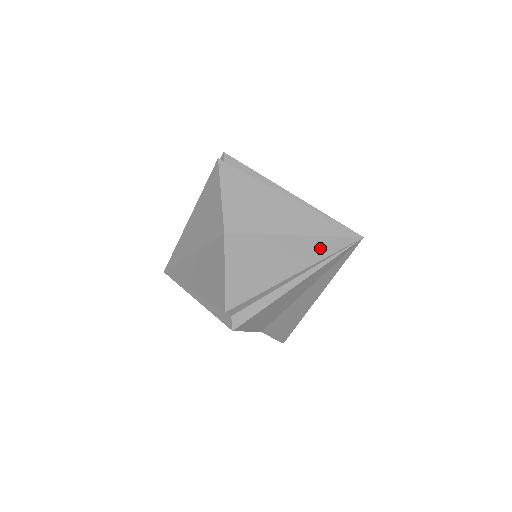
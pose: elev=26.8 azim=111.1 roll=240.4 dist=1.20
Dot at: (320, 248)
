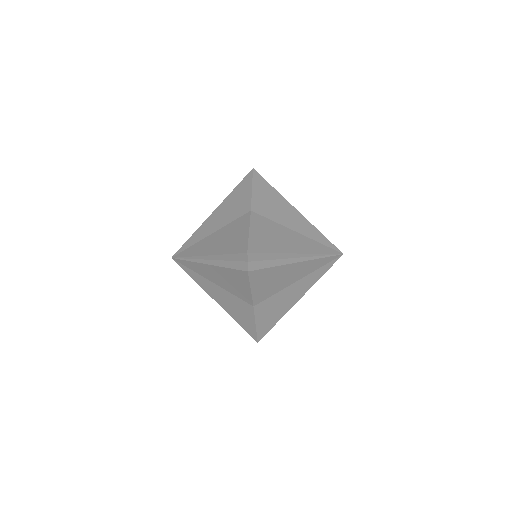
Dot at: (314, 247)
